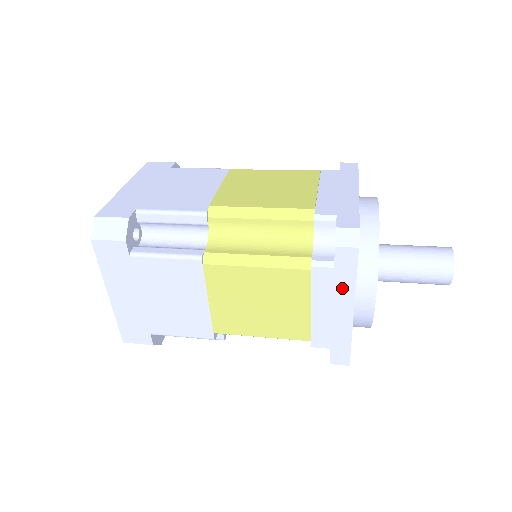
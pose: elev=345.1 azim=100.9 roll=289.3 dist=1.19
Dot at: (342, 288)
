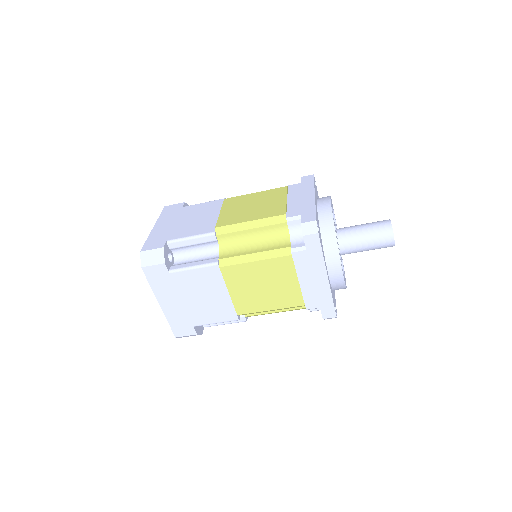
Dot at: (315, 263)
